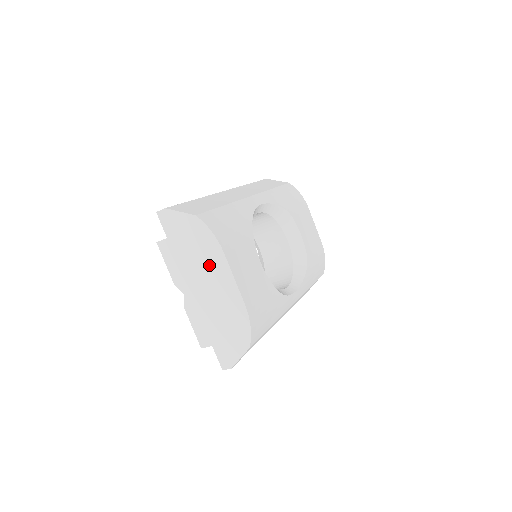
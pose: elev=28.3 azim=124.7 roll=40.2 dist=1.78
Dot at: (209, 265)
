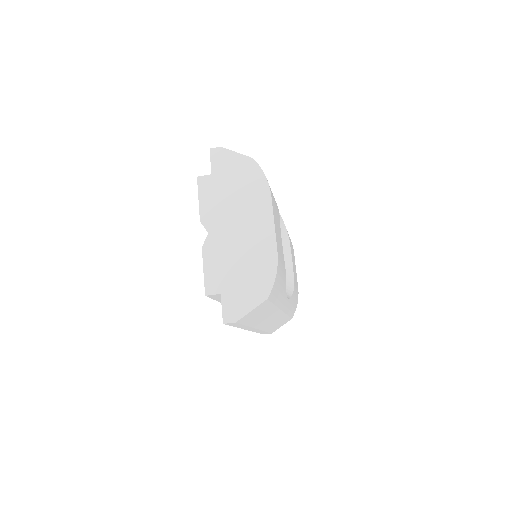
Dot at: (250, 206)
